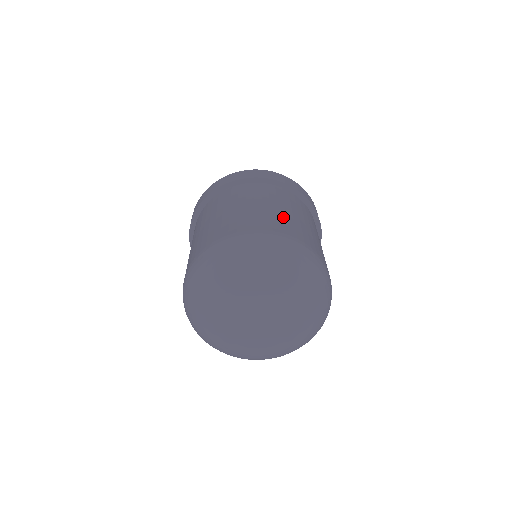
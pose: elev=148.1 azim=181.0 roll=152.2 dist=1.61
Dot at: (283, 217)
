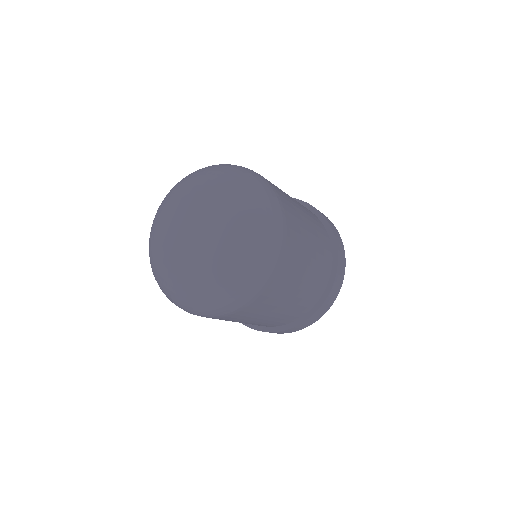
Dot at: occluded
